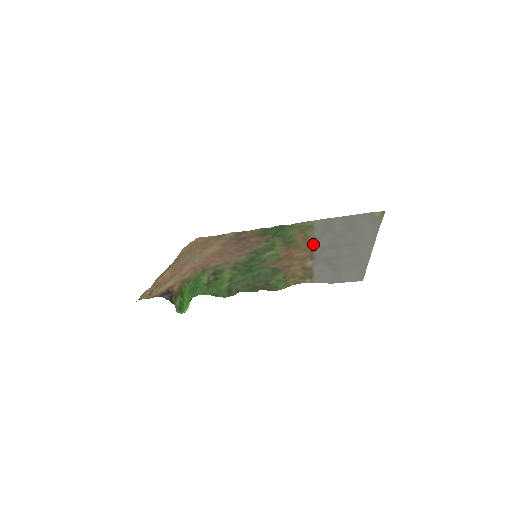
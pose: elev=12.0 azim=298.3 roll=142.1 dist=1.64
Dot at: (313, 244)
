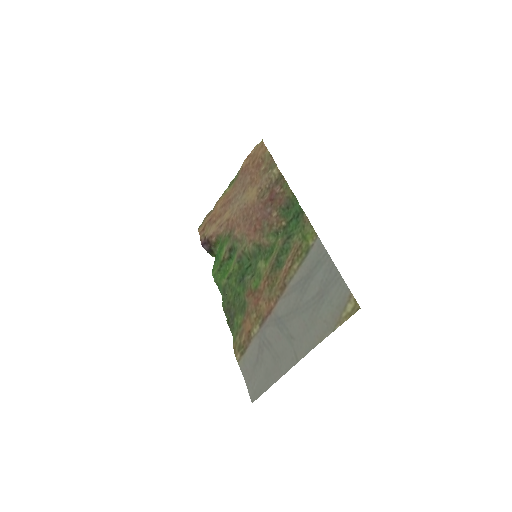
Dot at: (278, 298)
